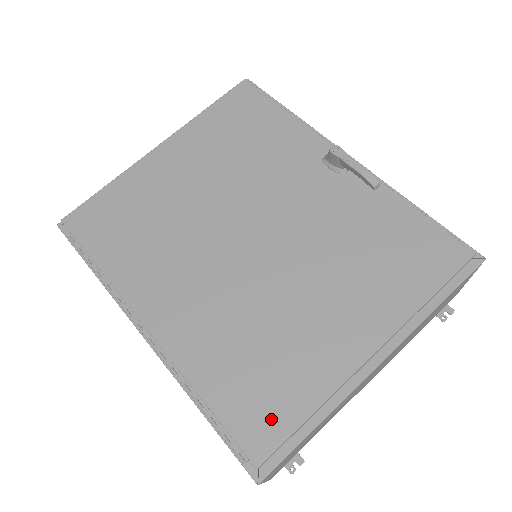
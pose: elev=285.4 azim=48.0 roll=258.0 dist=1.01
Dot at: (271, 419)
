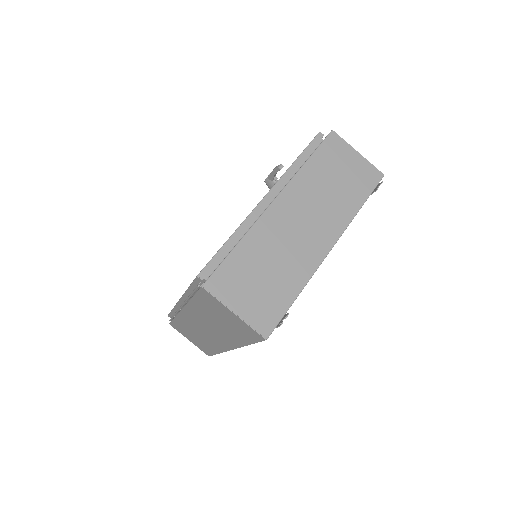
Dot at: occluded
